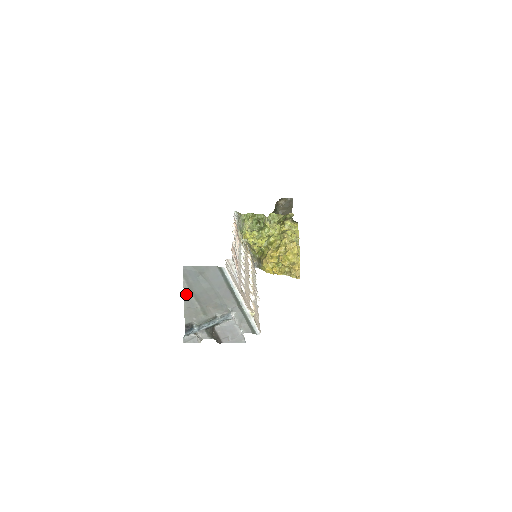
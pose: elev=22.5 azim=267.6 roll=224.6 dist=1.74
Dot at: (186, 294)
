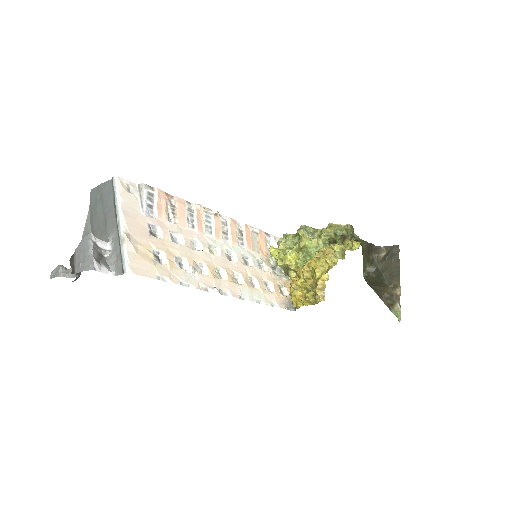
Dot at: (87, 227)
